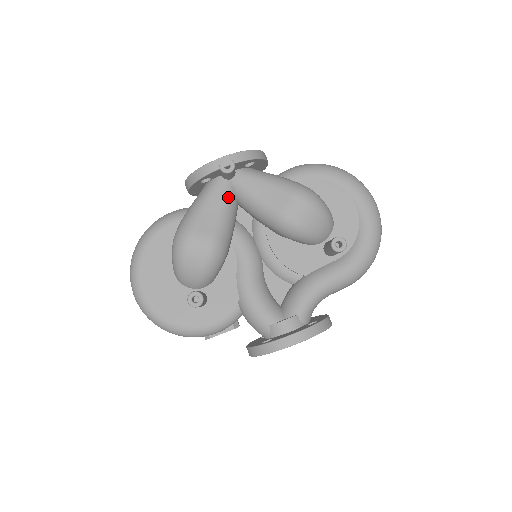
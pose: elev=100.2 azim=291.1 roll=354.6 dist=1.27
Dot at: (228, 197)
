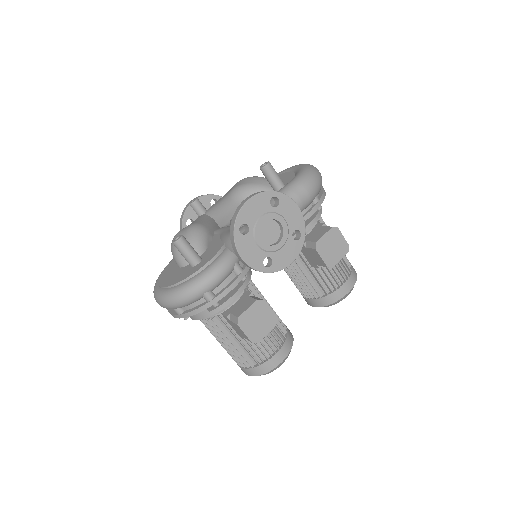
Dot at: (203, 217)
